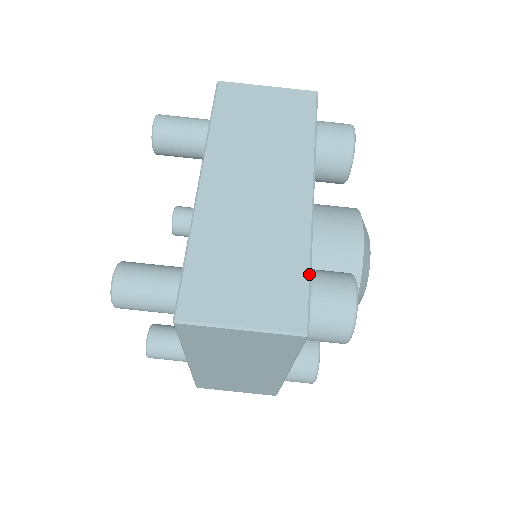
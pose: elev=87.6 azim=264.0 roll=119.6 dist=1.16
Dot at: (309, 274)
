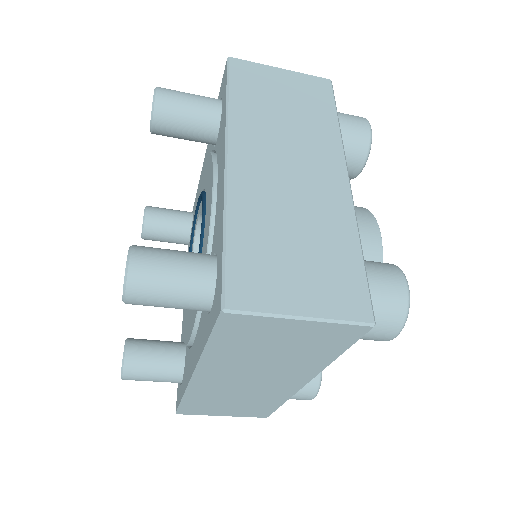
Dot at: occluded
